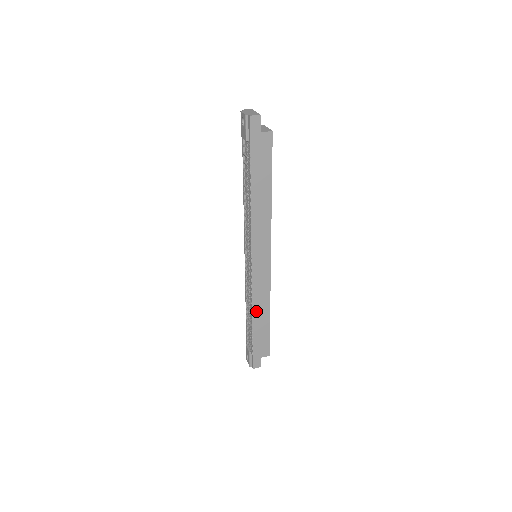
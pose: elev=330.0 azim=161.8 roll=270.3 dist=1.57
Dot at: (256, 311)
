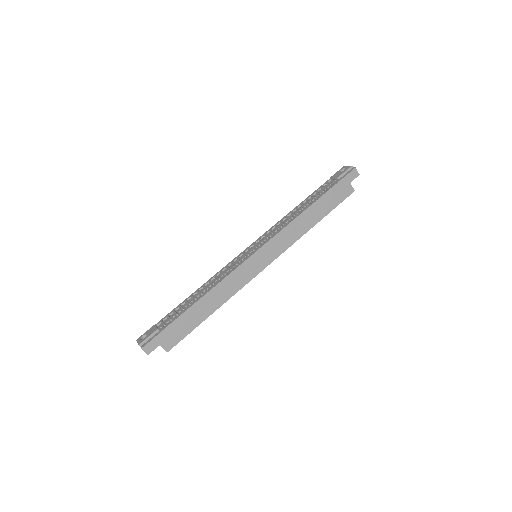
Dot at: (212, 294)
